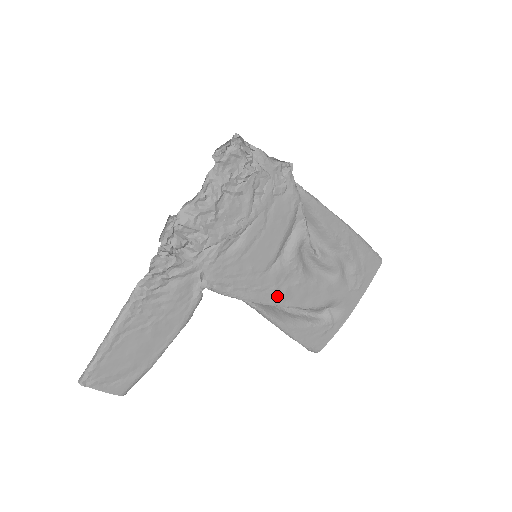
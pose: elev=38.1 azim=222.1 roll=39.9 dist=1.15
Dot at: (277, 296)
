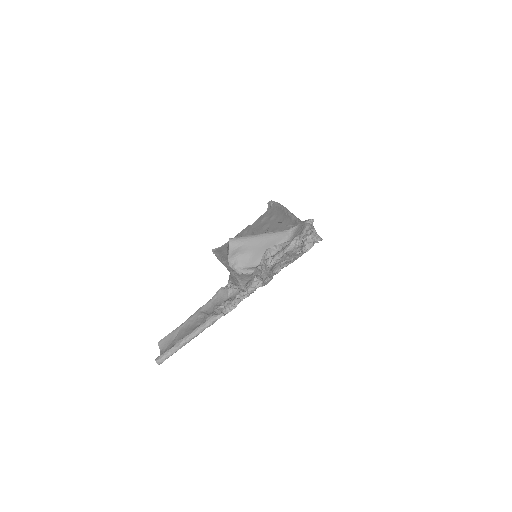
Dot at: occluded
